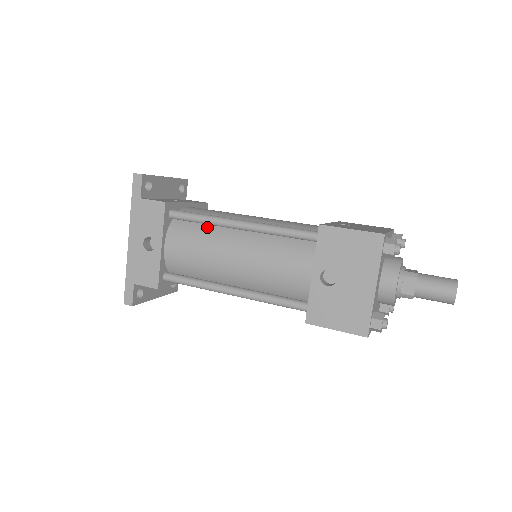
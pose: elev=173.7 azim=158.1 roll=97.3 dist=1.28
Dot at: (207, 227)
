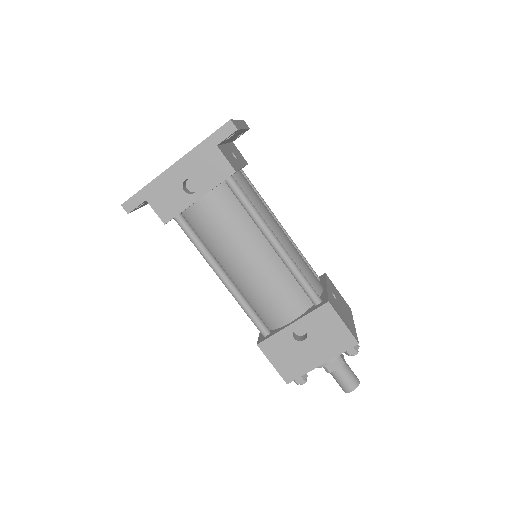
Dot at: (247, 217)
